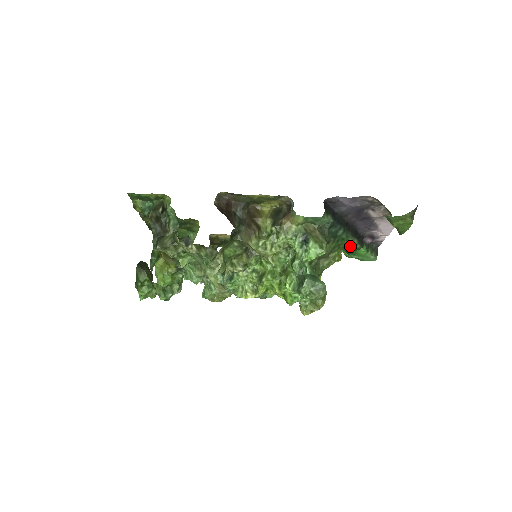
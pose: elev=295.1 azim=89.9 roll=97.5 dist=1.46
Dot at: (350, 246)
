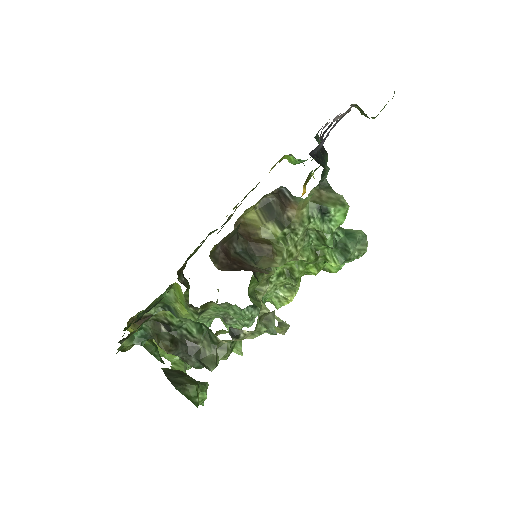
Dot at: occluded
